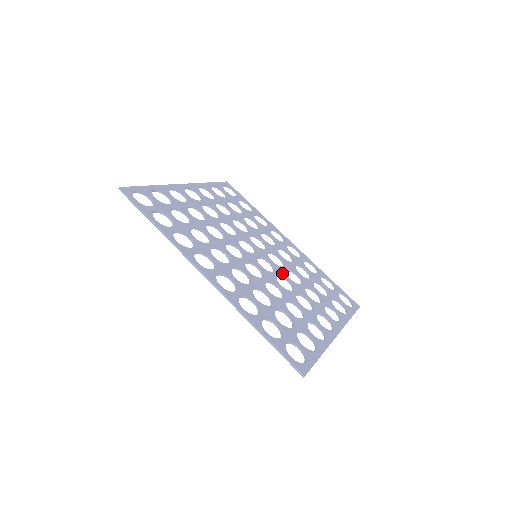
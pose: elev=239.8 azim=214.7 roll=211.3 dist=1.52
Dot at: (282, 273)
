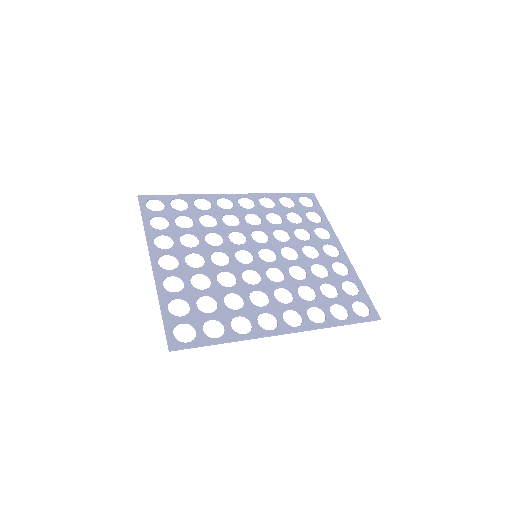
Dot at: (277, 245)
